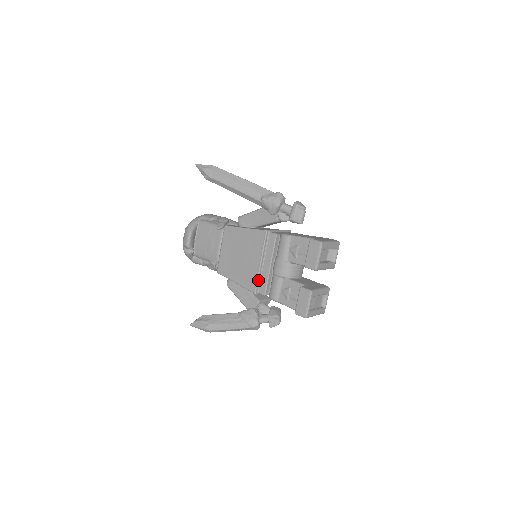
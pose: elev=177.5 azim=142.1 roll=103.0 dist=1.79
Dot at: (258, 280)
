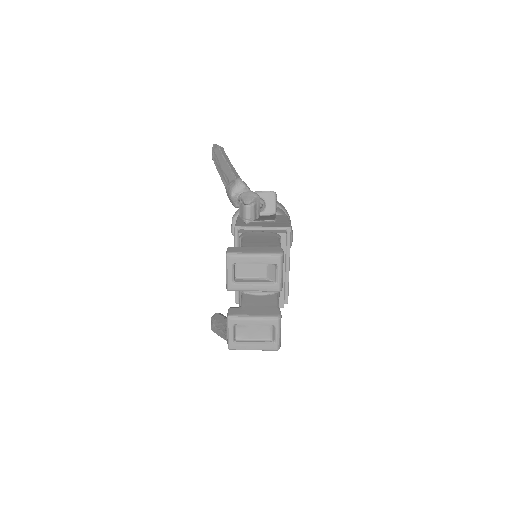
Dot at: occluded
